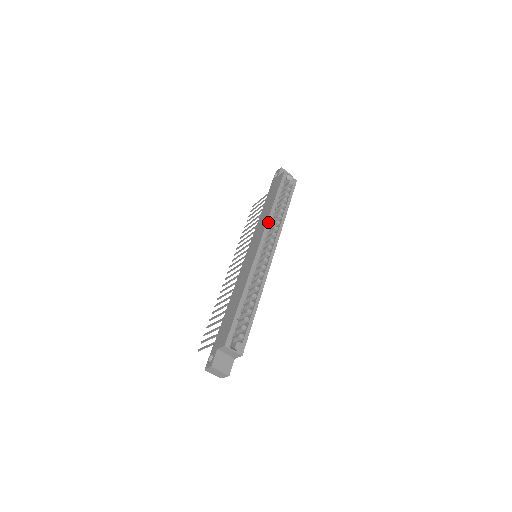
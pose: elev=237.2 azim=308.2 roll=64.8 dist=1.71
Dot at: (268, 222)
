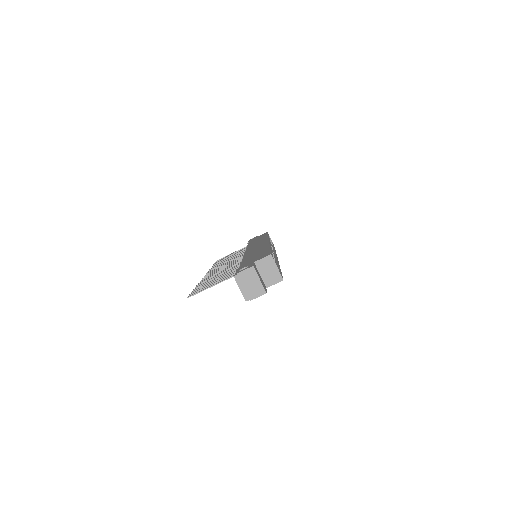
Dot at: occluded
